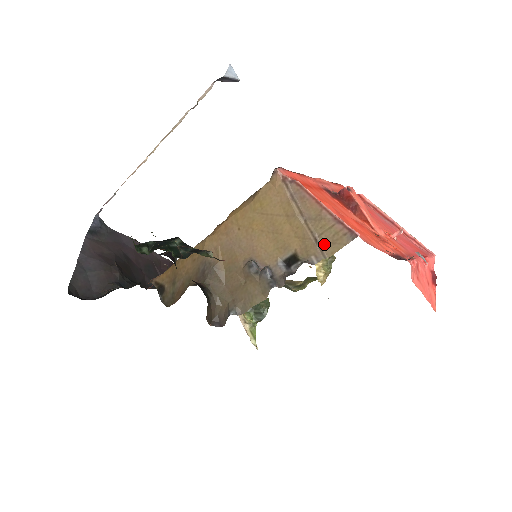
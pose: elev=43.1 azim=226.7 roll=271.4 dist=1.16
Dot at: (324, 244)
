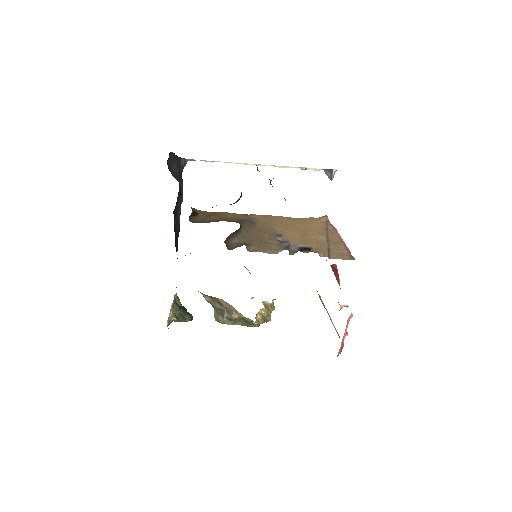
Dot at: (332, 253)
